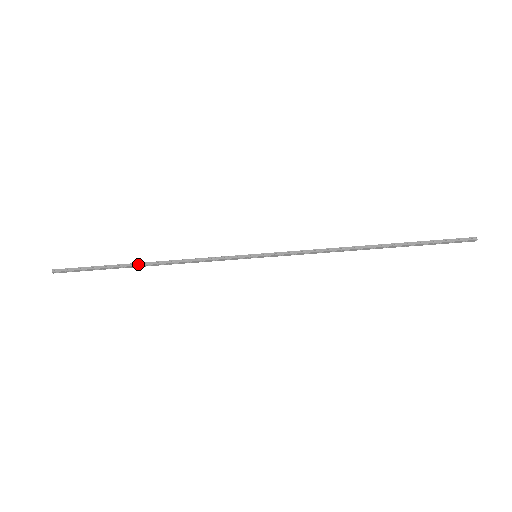
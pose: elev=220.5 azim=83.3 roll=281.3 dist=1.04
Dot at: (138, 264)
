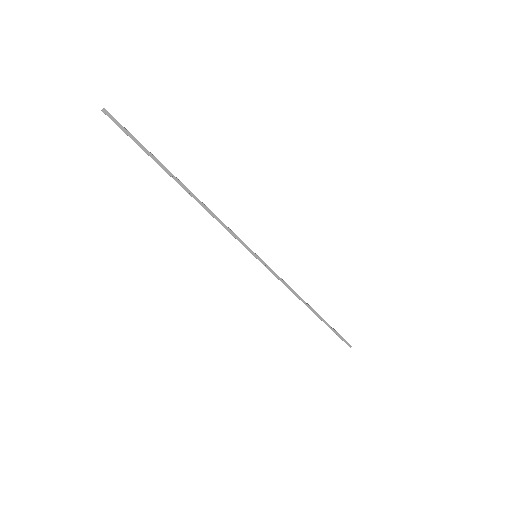
Dot at: occluded
